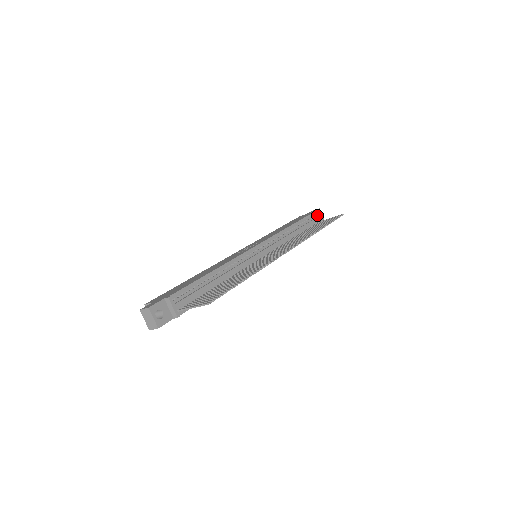
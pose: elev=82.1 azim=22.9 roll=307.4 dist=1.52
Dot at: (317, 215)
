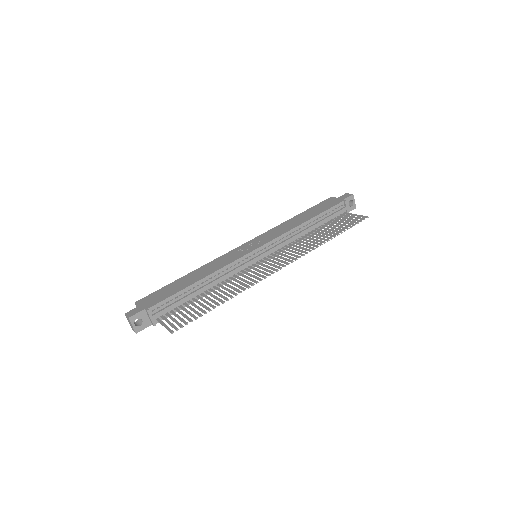
Dot at: (345, 205)
